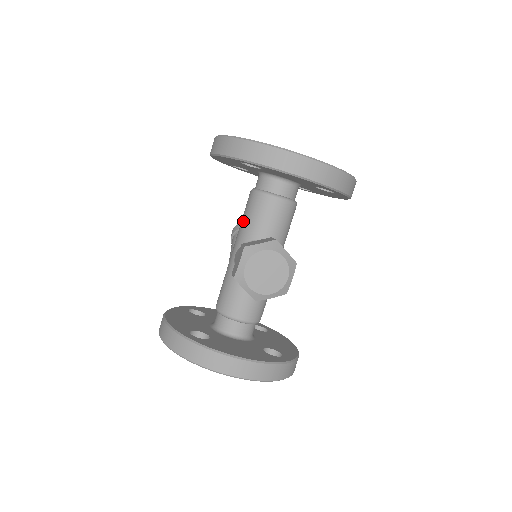
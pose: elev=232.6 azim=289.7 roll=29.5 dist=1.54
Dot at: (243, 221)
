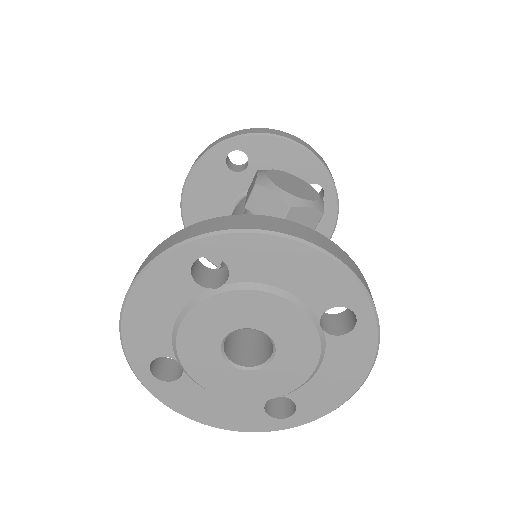
Dot at: occluded
